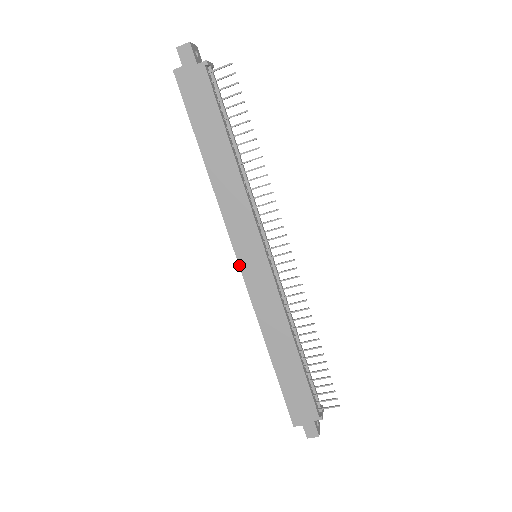
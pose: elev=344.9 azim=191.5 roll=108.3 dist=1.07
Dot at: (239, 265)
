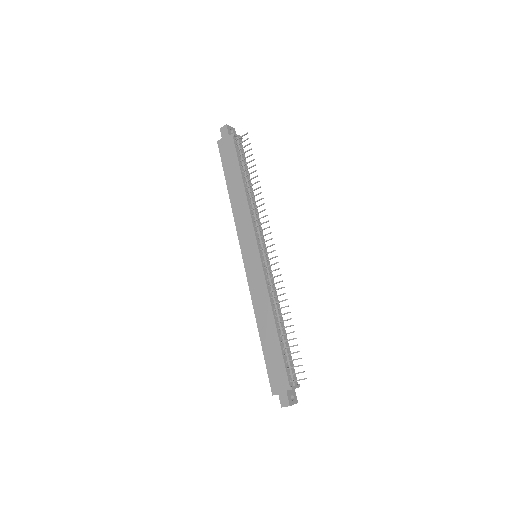
Dot at: (243, 261)
